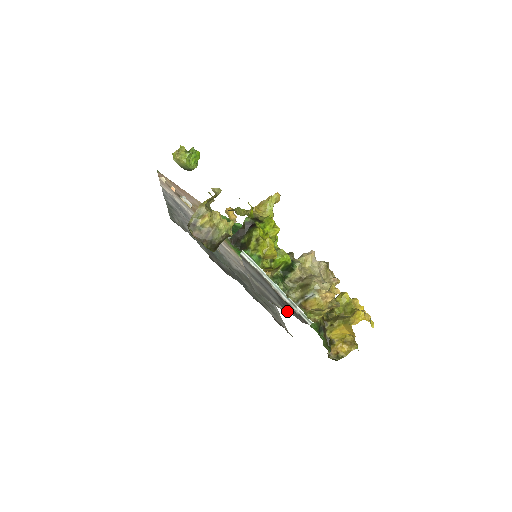
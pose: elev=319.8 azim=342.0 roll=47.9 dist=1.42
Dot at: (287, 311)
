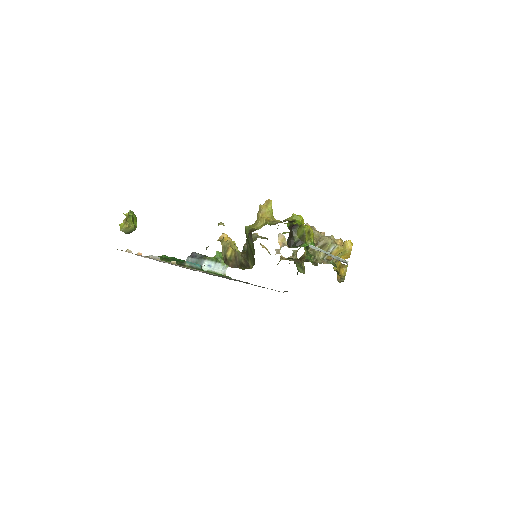
Dot at: occluded
